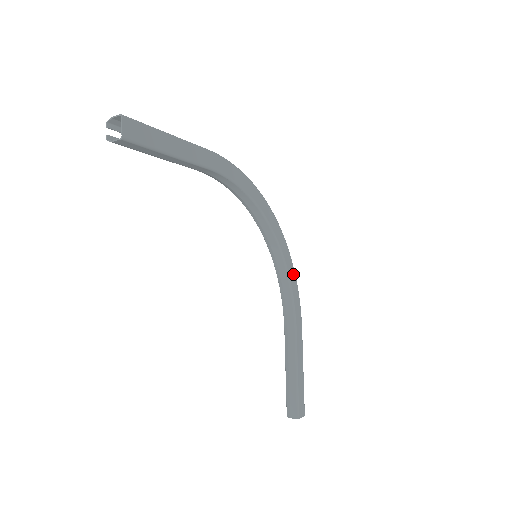
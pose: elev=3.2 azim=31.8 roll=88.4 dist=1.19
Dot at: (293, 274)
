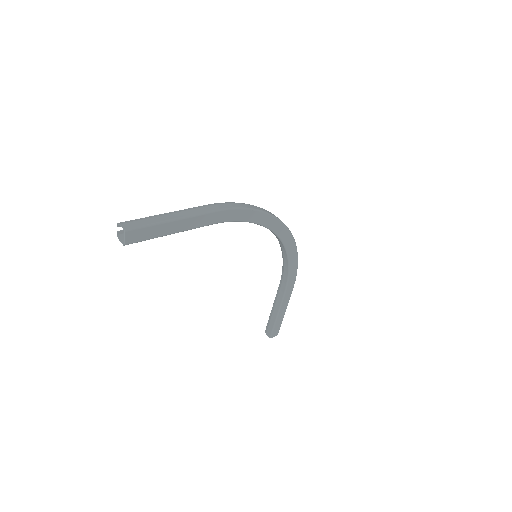
Dot at: (295, 257)
